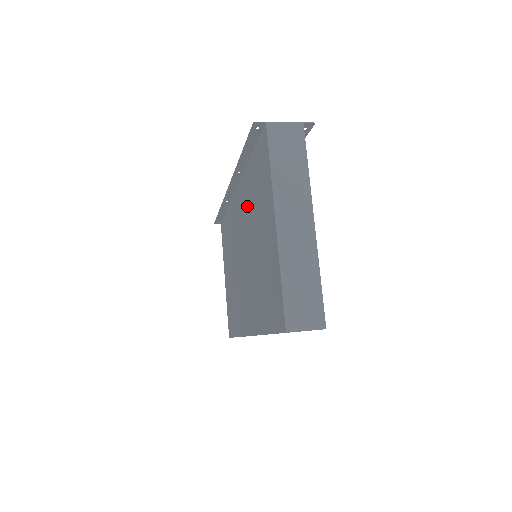
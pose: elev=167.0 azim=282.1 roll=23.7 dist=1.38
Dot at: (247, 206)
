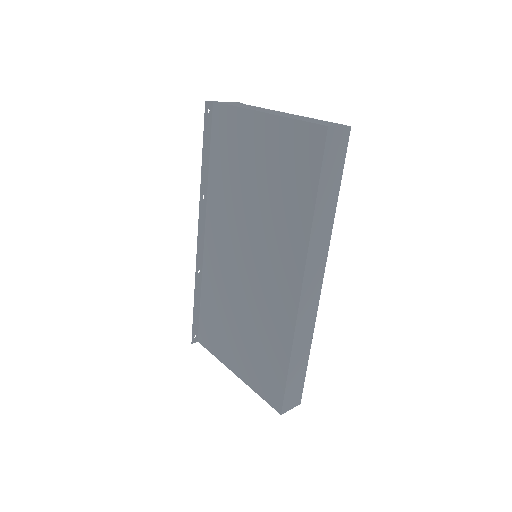
Dot at: (226, 202)
